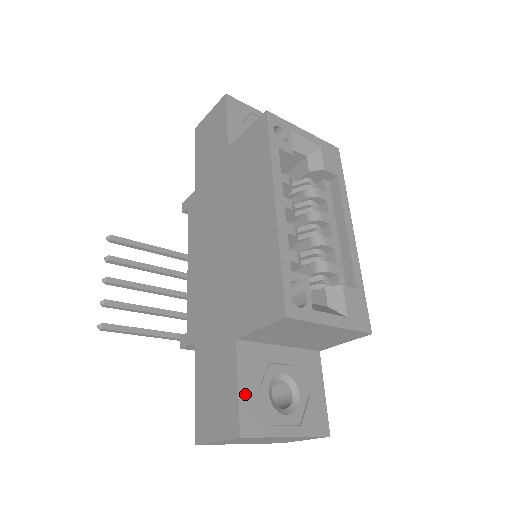
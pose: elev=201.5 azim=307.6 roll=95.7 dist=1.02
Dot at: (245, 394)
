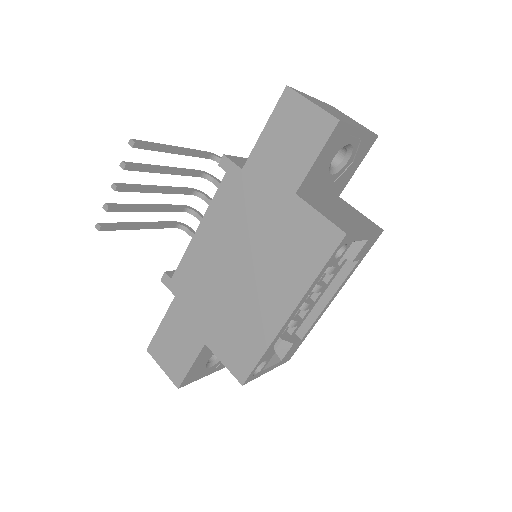
Dot at: (193, 369)
